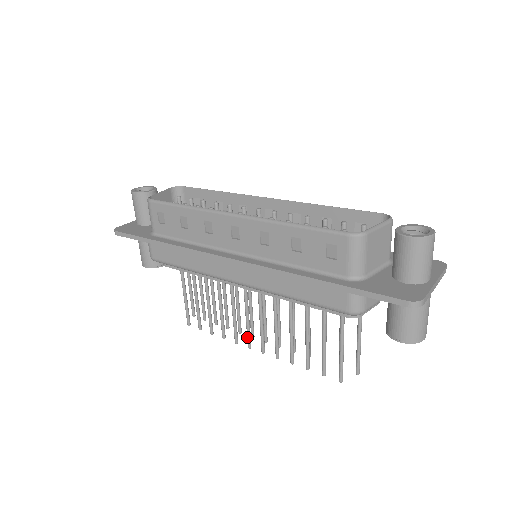
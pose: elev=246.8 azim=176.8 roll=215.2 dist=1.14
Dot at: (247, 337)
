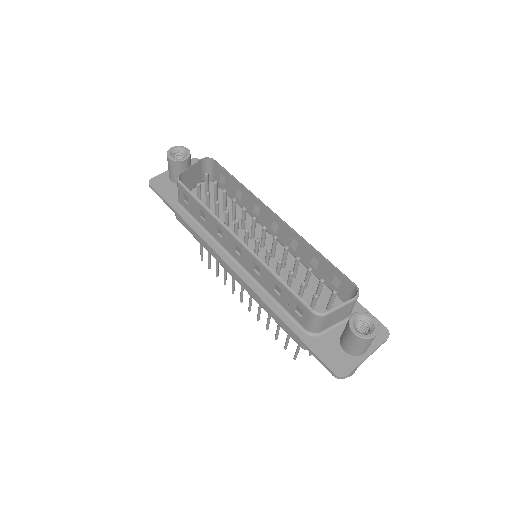
Dot at: (240, 296)
